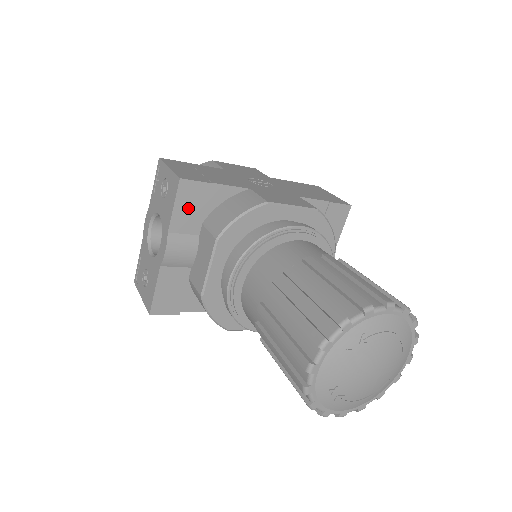
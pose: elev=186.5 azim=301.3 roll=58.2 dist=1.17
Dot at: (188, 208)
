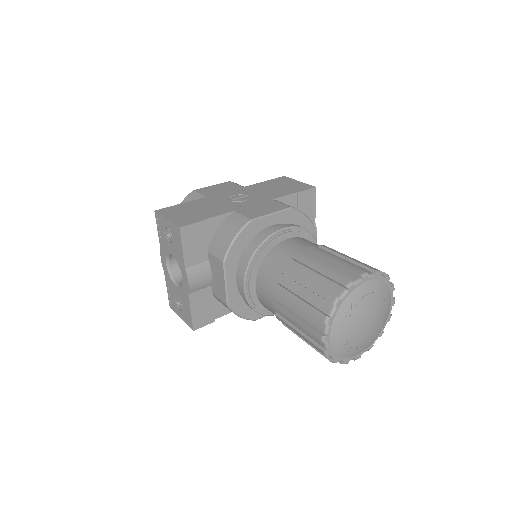
Dot at: (193, 245)
